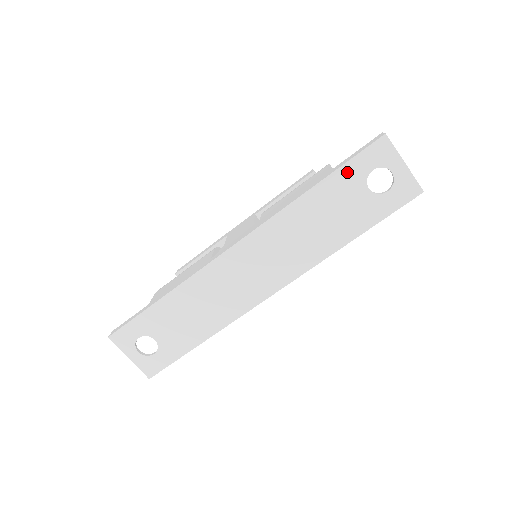
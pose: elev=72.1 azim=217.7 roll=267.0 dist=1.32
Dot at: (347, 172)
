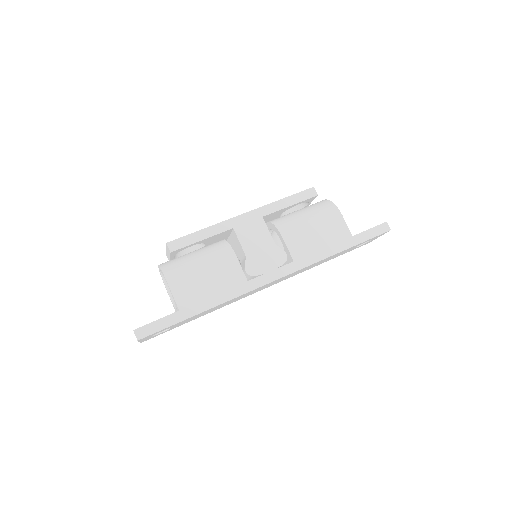
Dot at: occluded
